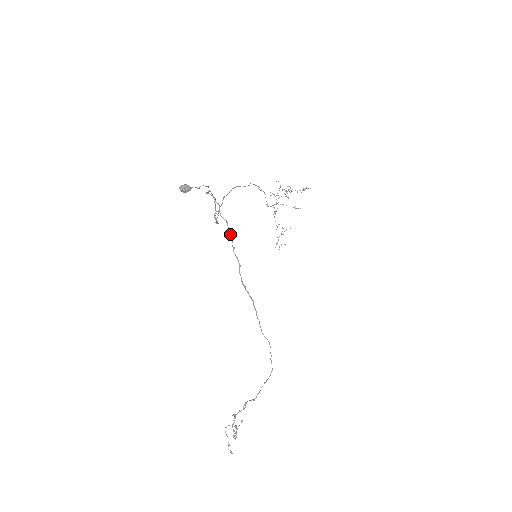
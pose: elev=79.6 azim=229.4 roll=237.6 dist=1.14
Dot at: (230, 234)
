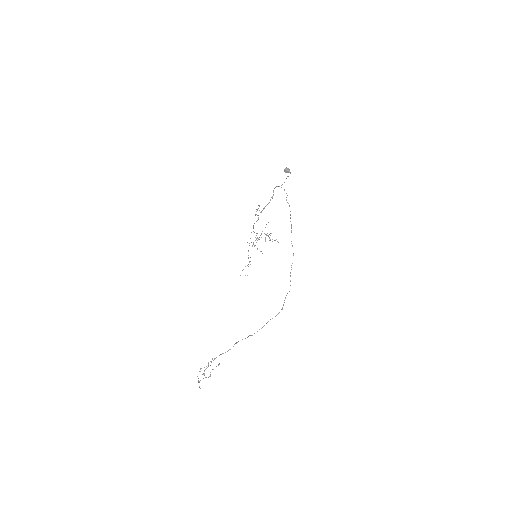
Dot at: occluded
